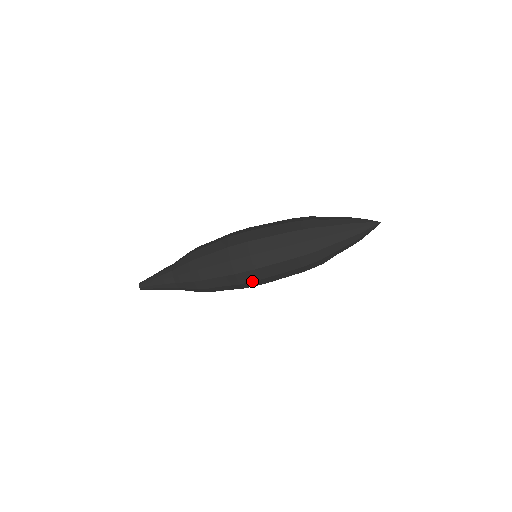
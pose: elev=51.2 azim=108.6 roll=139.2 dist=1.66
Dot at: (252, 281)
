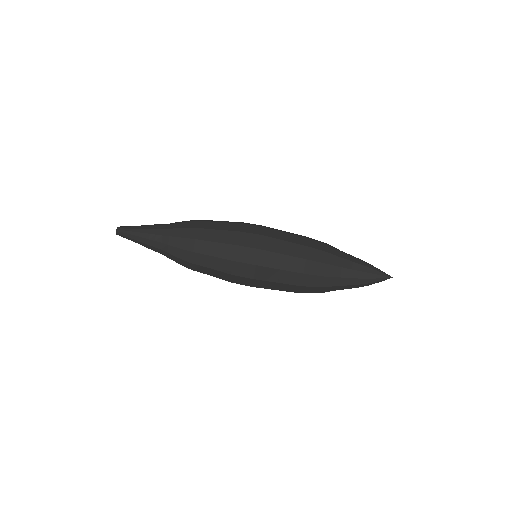
Dot at: (245, 277)
